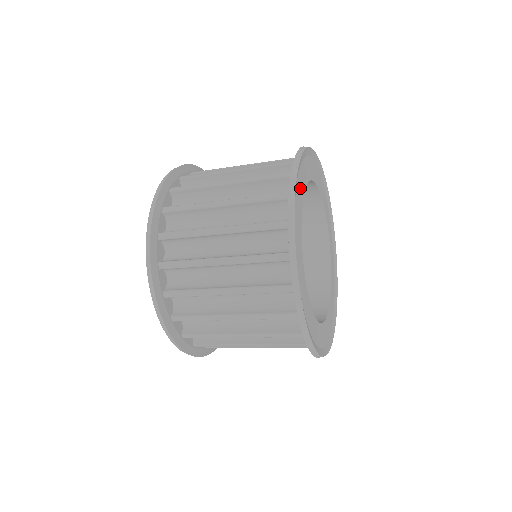
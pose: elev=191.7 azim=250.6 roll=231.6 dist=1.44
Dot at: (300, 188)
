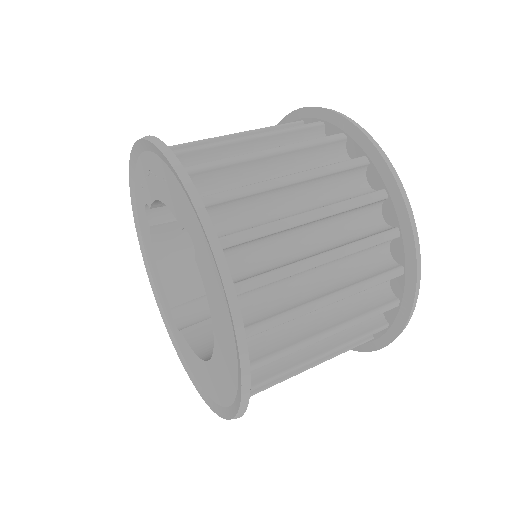
Dot at: occluded
